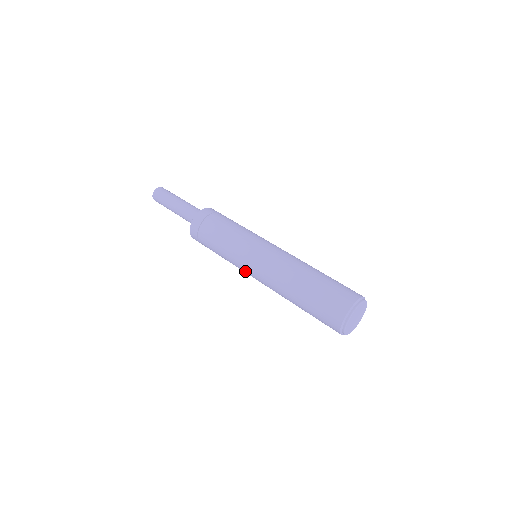
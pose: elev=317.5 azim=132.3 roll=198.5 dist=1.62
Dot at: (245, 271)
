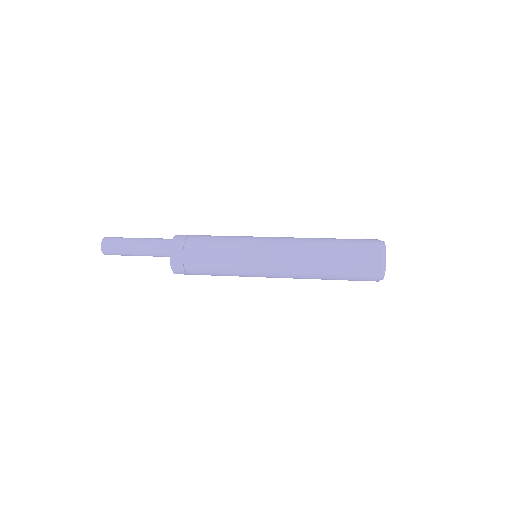
Dot at: (255, 267)
